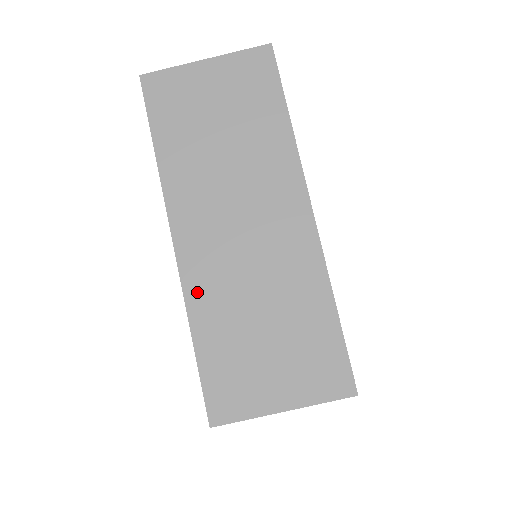
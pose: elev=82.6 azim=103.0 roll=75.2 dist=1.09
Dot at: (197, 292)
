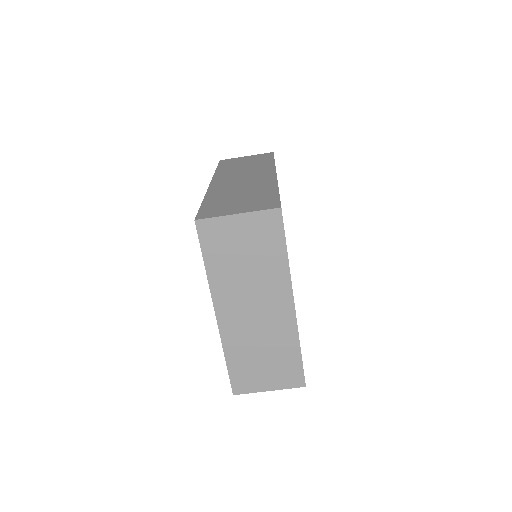
Dot at: (229, 340)
